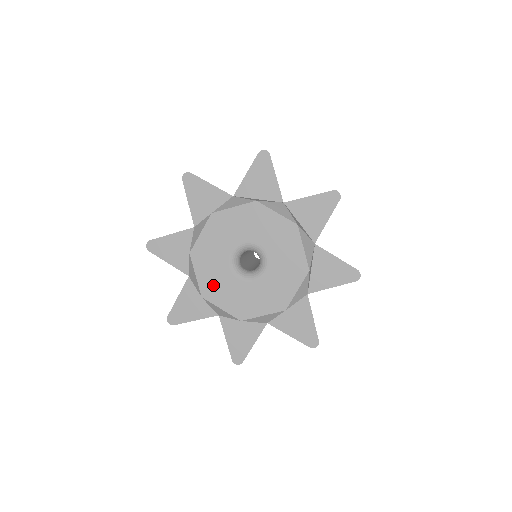
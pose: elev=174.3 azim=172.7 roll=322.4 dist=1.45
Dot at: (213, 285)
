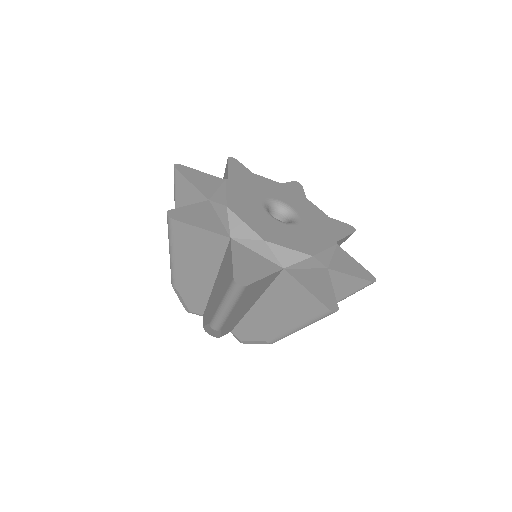
Dot at: (243, 187)
